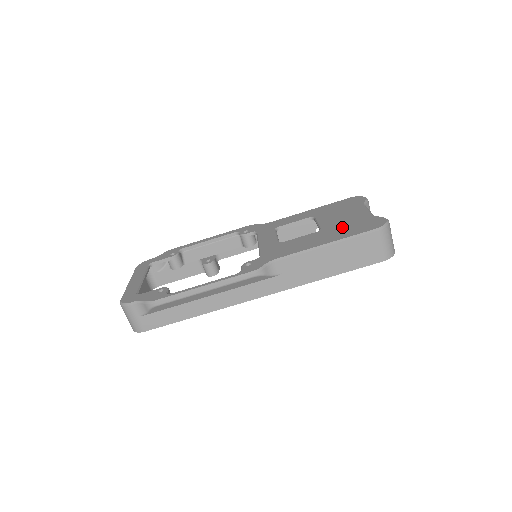
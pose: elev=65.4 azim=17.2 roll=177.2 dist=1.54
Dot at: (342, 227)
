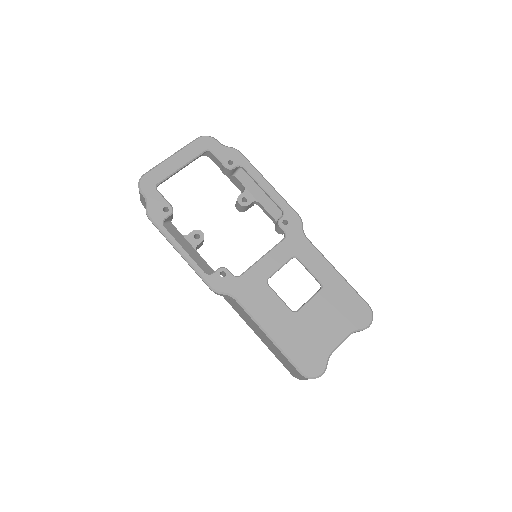
Dot at: (302, 334)
